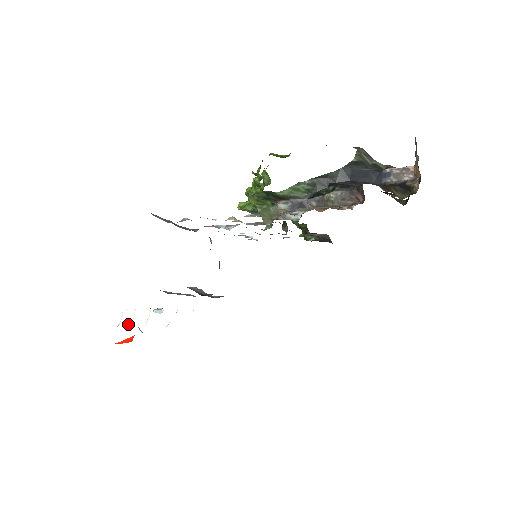
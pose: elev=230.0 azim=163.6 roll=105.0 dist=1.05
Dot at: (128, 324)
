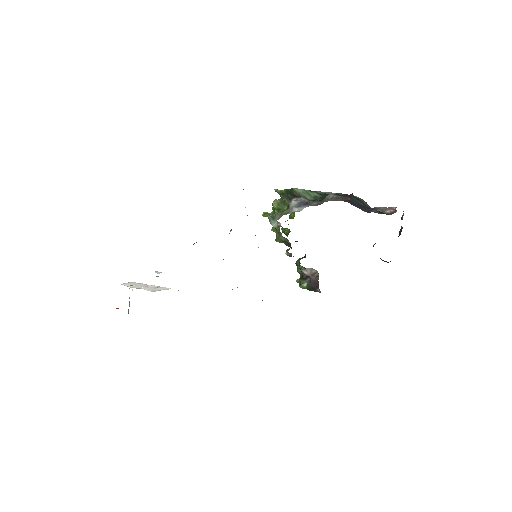
Dot at: (127, 285)
